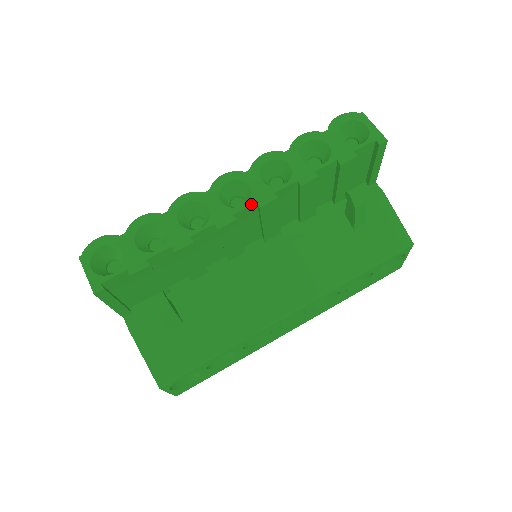
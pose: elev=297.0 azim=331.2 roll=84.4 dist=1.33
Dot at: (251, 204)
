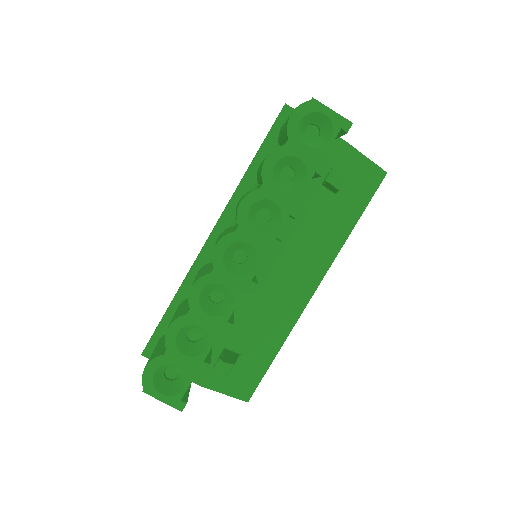
Dot at: (261, 262)
